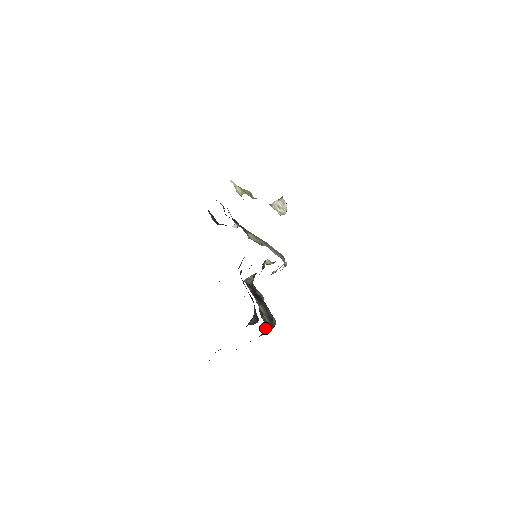
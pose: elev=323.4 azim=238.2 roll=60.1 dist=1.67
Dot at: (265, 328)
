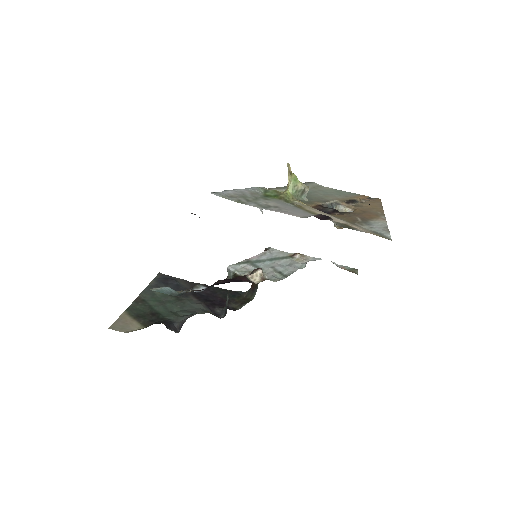
Dot at: (221, 310)
